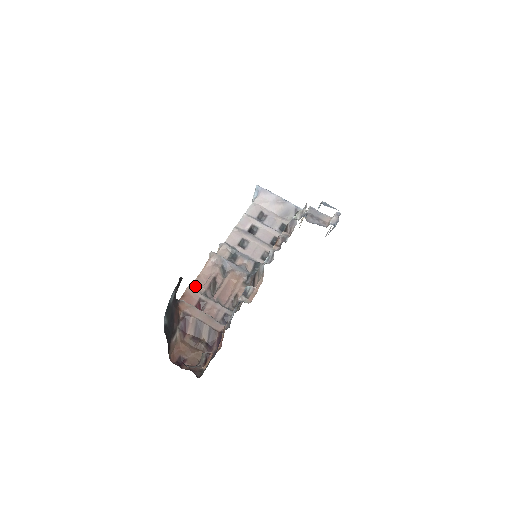
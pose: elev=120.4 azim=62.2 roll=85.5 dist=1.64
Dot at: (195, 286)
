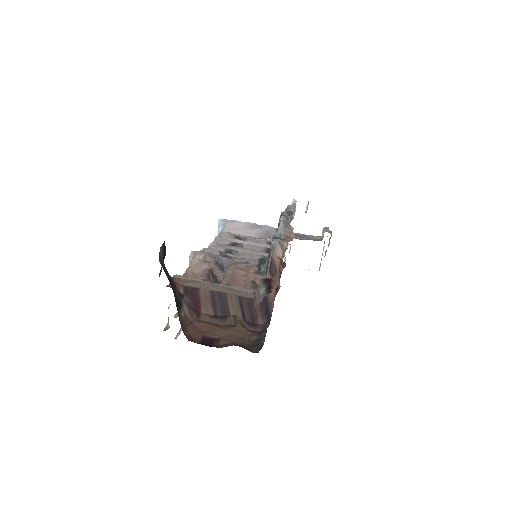
Dot at: occluded
